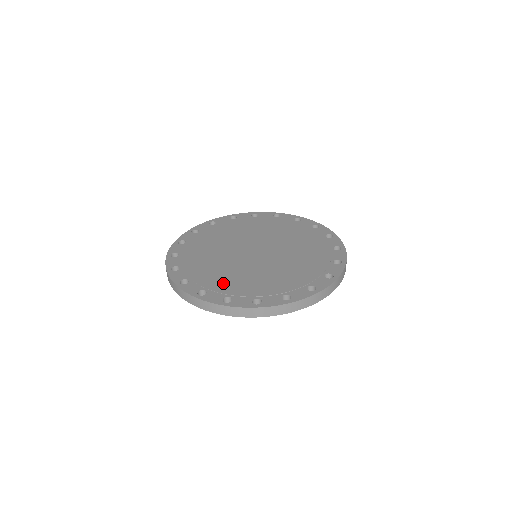
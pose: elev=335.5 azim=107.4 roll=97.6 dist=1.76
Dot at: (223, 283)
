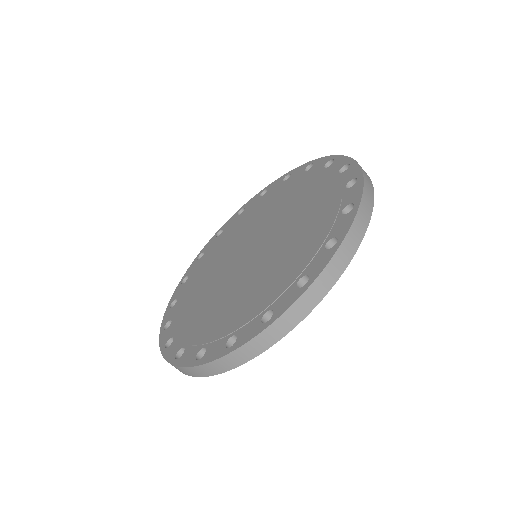
Dot at: (203, 326)
